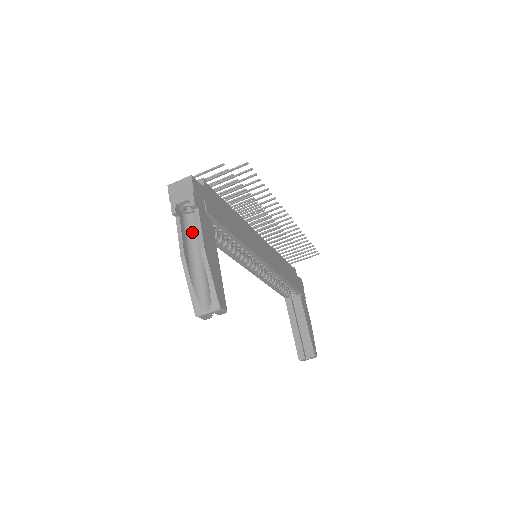
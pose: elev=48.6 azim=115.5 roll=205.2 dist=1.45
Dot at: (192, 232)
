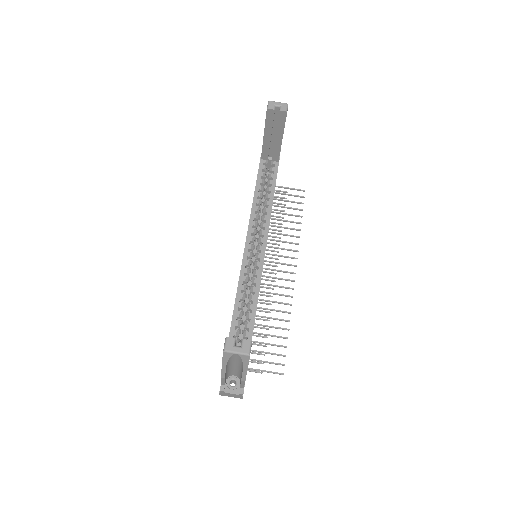
Dot at: occluded
